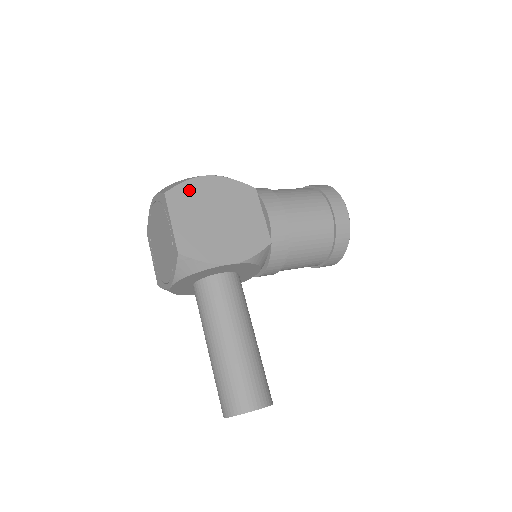
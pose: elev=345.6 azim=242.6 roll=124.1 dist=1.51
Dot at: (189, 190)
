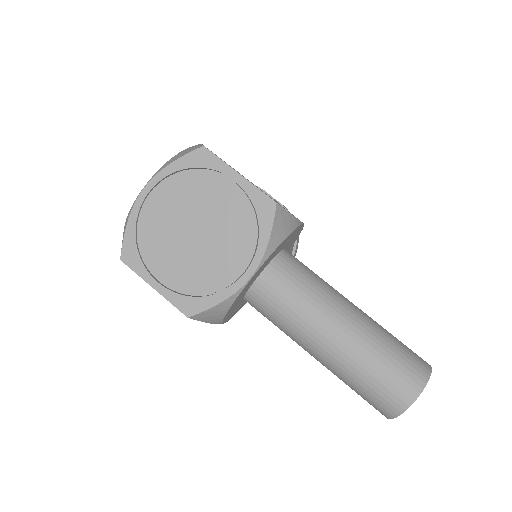
Dot at: occluded
